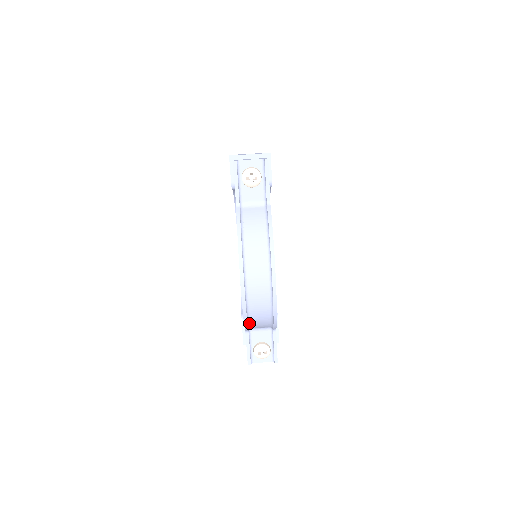
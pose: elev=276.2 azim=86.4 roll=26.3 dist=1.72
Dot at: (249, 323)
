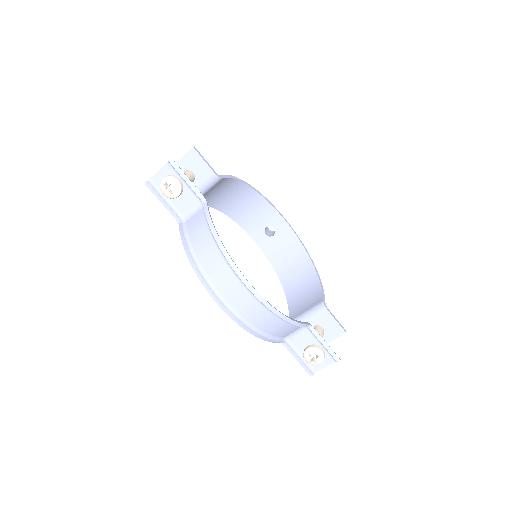
Dot at: (267, 335)
